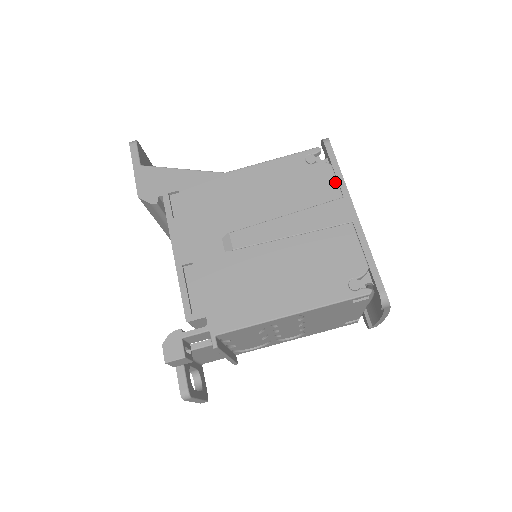
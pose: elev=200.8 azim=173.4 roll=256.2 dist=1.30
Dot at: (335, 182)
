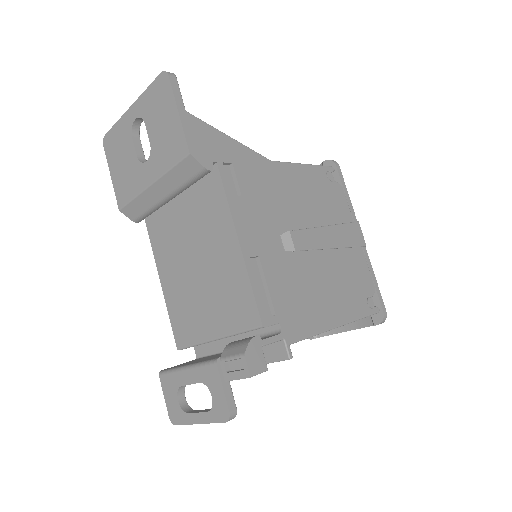
Dot at: (348, 205)
